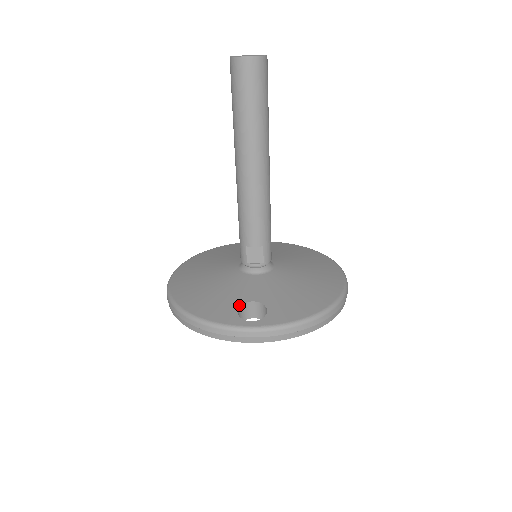
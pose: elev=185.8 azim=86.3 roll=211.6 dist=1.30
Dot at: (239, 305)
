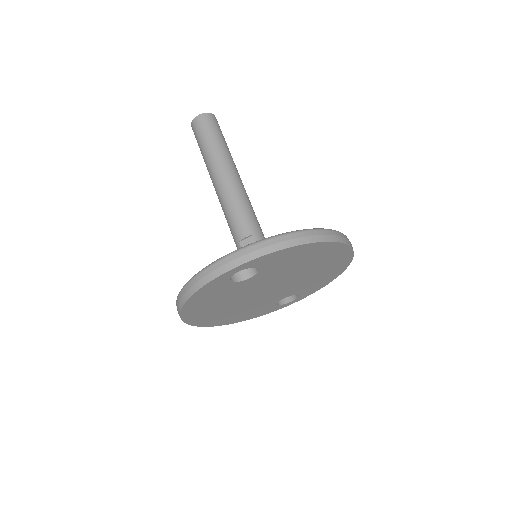
Dot at: occluded
